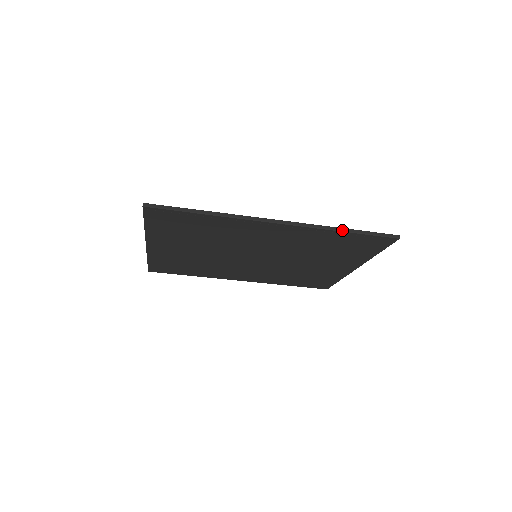
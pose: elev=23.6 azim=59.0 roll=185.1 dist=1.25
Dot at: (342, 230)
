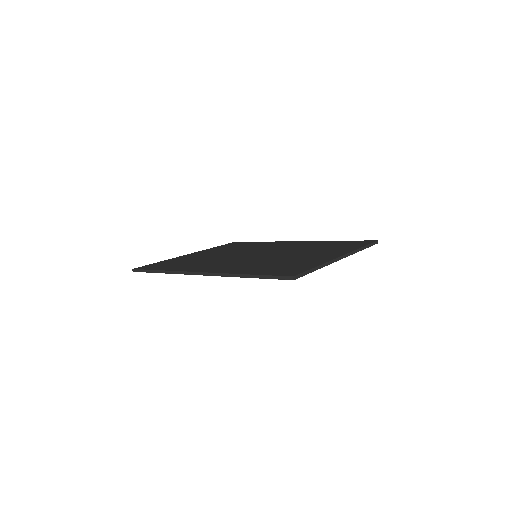
Dot at: (244, 276)
